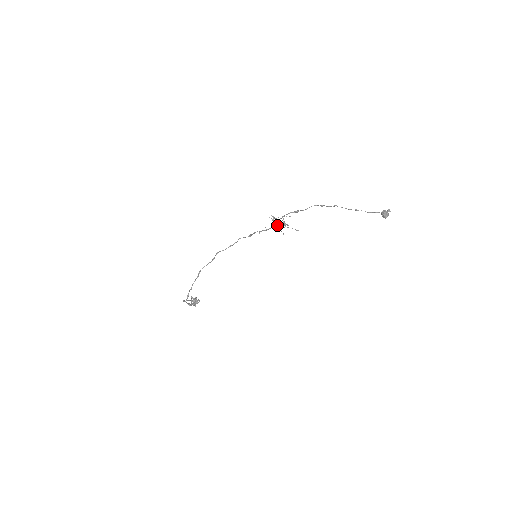
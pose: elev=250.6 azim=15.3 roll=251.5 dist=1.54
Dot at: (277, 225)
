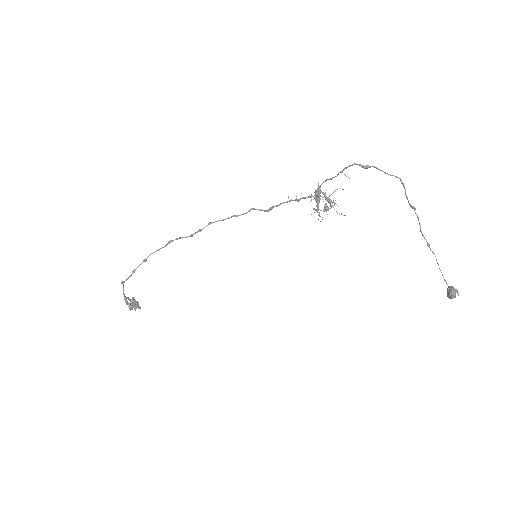
Dot at: (319, 197)
